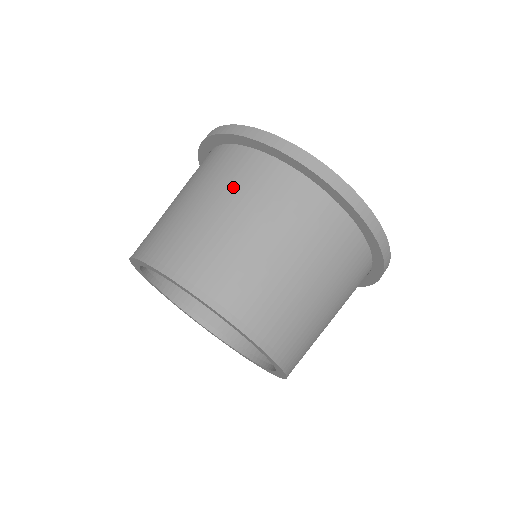
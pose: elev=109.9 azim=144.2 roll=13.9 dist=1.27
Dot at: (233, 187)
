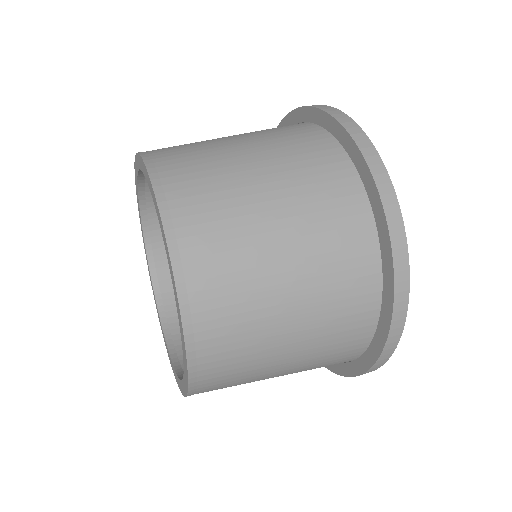
Dot at: occluded
